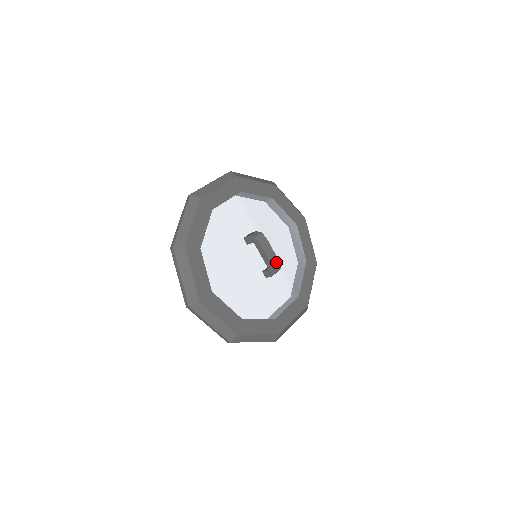
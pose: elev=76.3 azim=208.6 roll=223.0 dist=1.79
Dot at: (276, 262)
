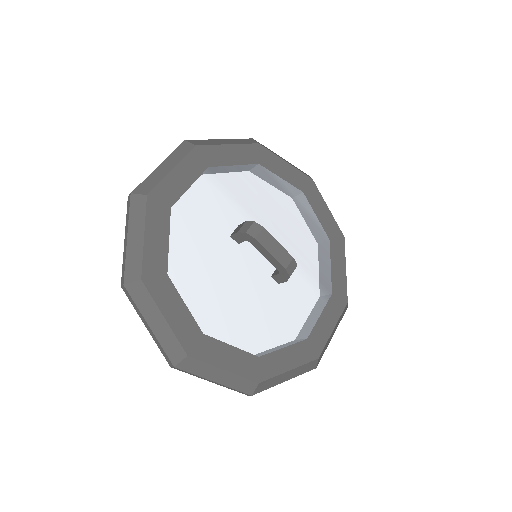
Dot at: (288, 259)
